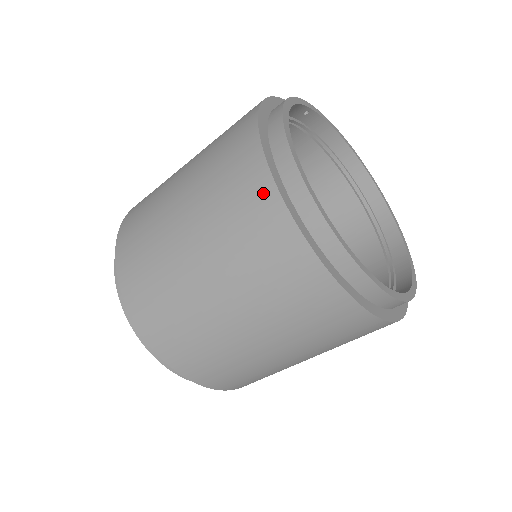
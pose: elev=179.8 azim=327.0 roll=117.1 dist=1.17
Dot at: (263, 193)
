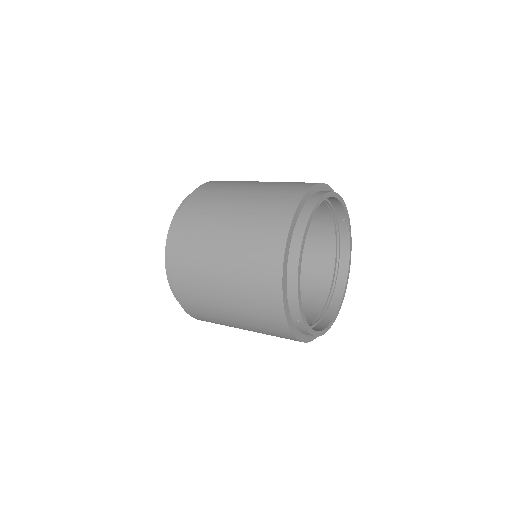
Dot at: (293, 199)
